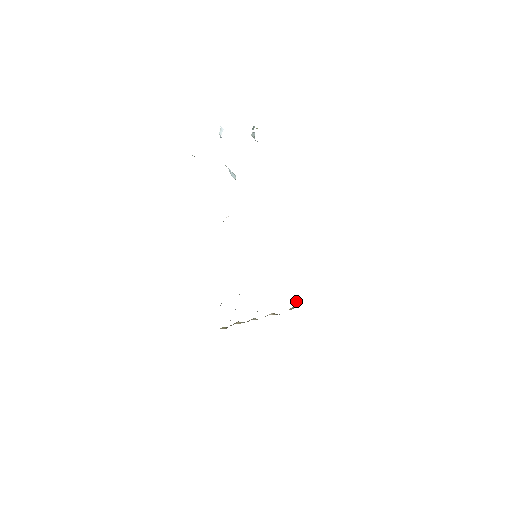
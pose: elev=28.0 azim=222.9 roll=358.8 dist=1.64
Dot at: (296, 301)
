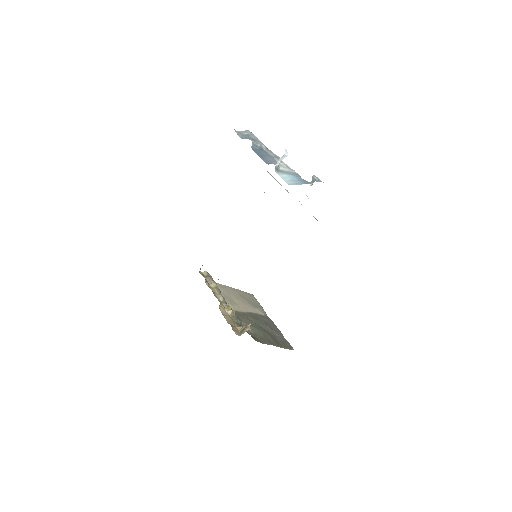
Dot at: (245, 329)
